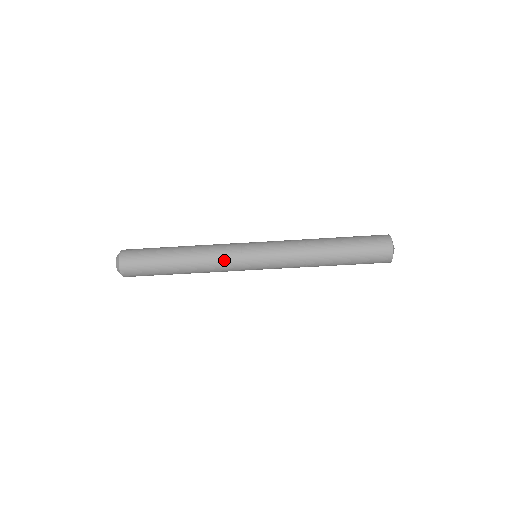
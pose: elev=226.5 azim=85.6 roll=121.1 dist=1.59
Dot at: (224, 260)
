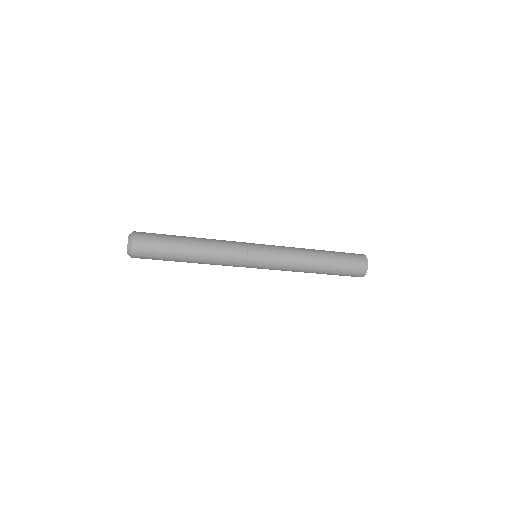
Dot at: (229, 265)
